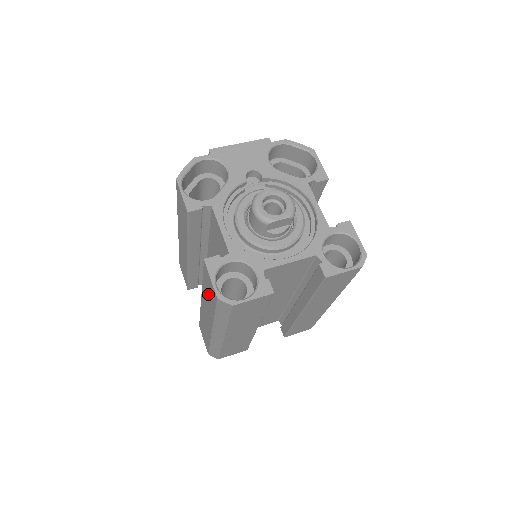
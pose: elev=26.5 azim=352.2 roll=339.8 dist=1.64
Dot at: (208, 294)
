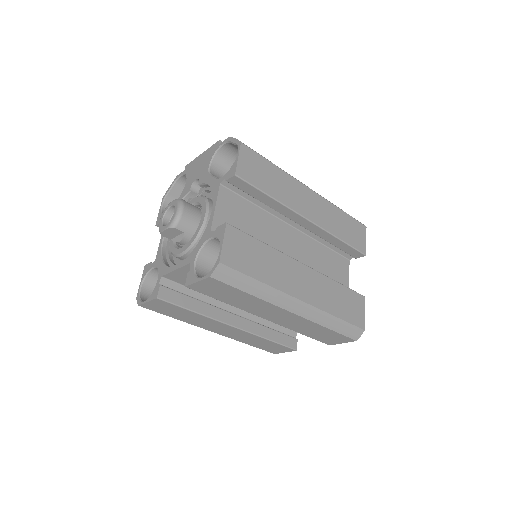
Dot at: occluded
